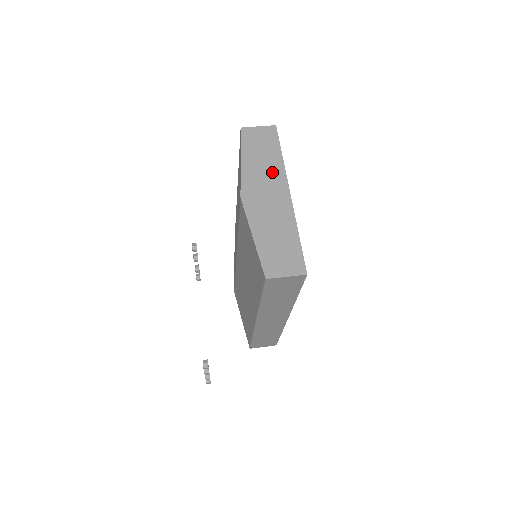
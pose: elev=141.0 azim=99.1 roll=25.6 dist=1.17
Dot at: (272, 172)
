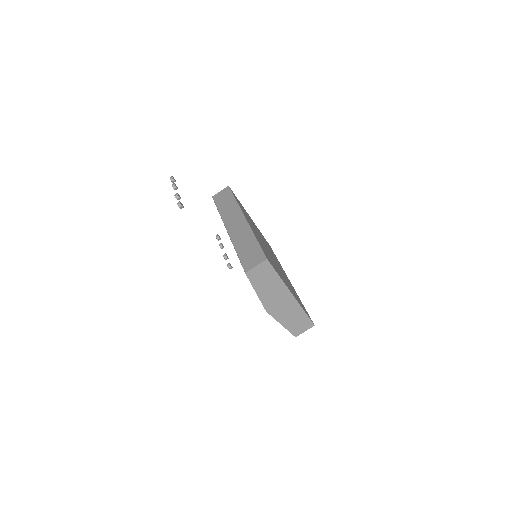
Dot at: (277, 289)
